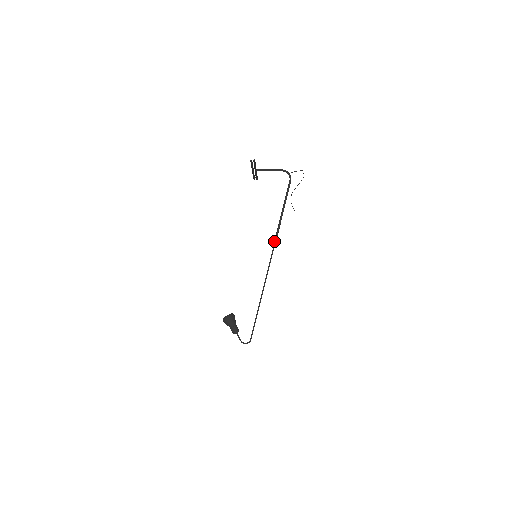
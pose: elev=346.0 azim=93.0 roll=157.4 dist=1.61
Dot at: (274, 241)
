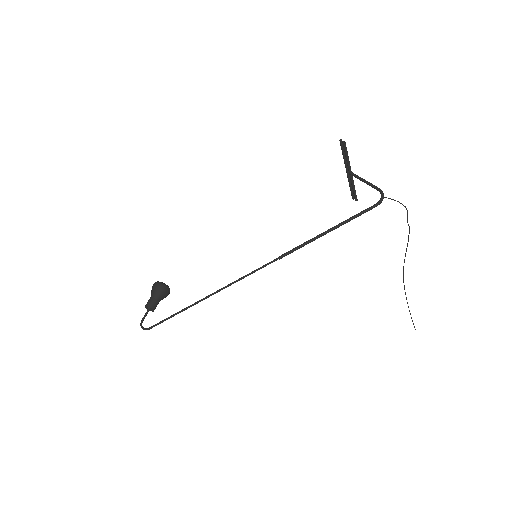
Dot at: (286, 252)
